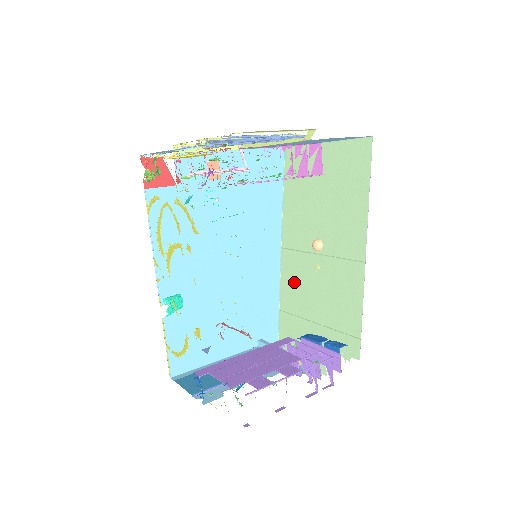
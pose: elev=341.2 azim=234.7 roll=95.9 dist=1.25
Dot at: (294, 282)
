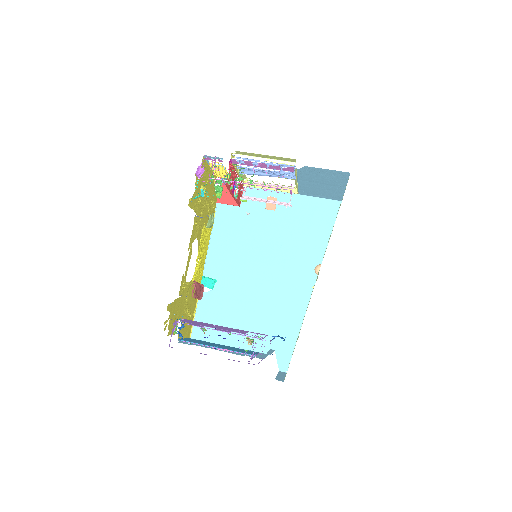
Dot at: occluded
